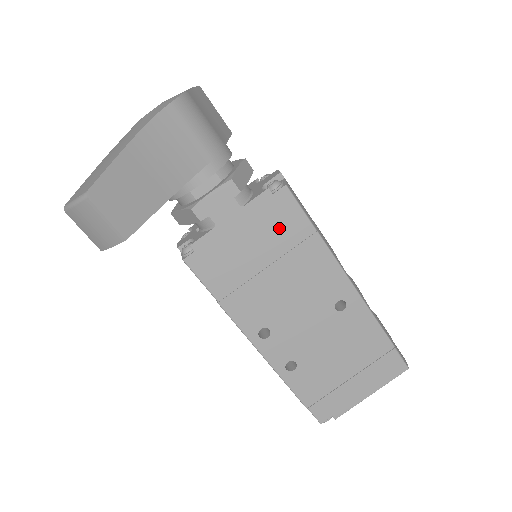
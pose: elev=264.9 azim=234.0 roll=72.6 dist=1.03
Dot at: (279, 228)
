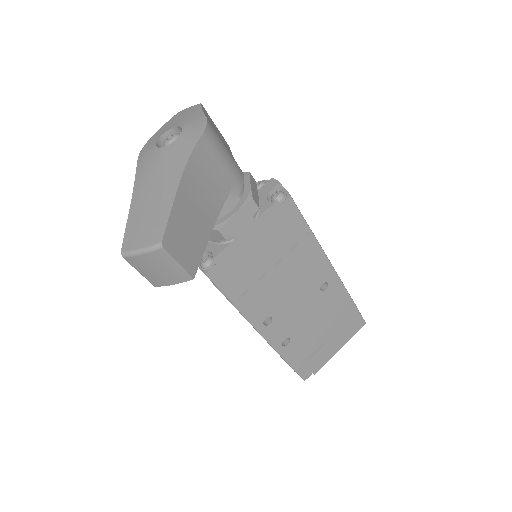
Dot at: (283, 233)
